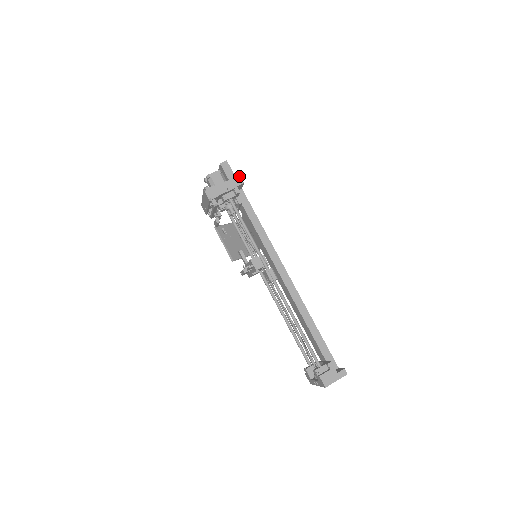
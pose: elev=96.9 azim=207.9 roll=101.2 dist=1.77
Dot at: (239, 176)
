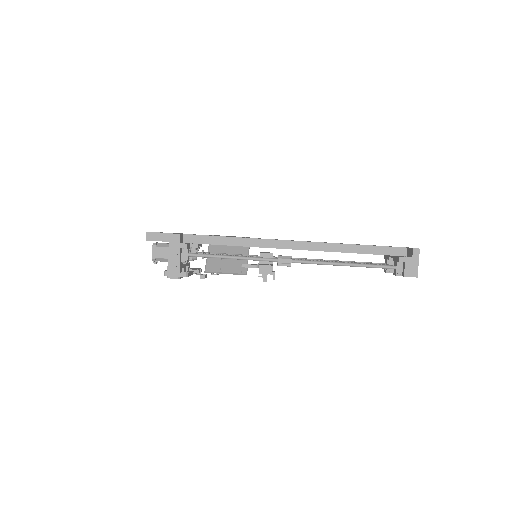
Dot at: (170, 235)
